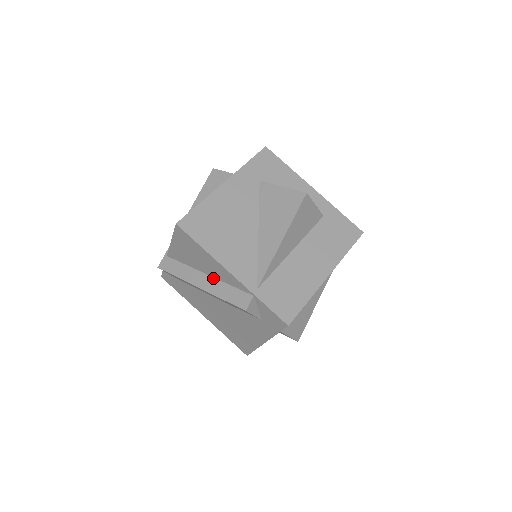
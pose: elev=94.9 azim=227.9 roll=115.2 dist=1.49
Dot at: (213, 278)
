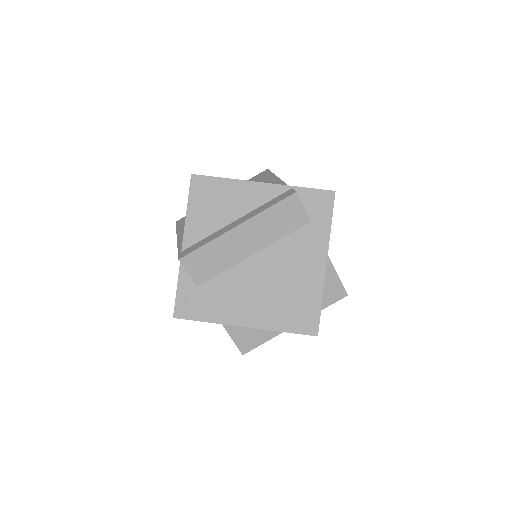
Dot at: (245, 215)
